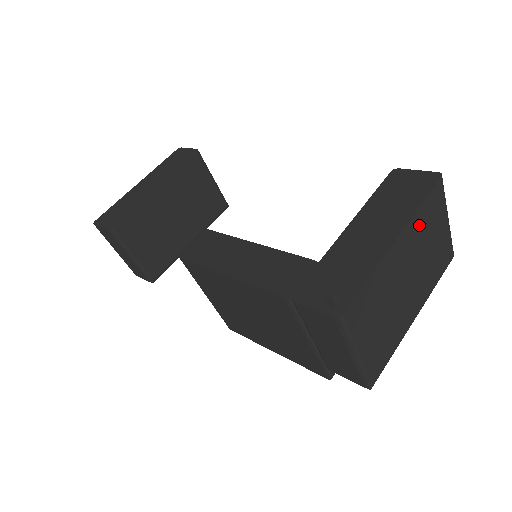
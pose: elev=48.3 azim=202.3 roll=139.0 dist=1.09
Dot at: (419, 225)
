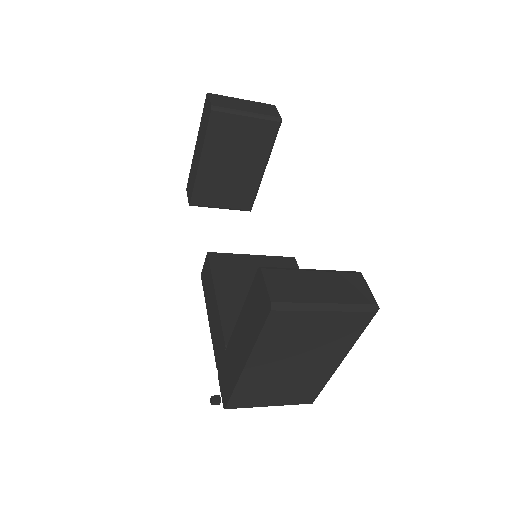
Dot at: (271, 344)
